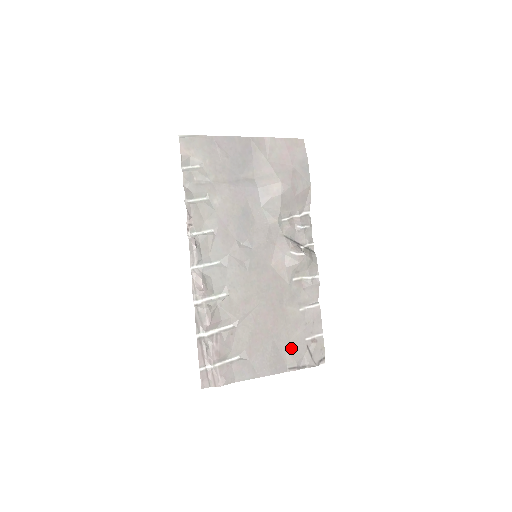
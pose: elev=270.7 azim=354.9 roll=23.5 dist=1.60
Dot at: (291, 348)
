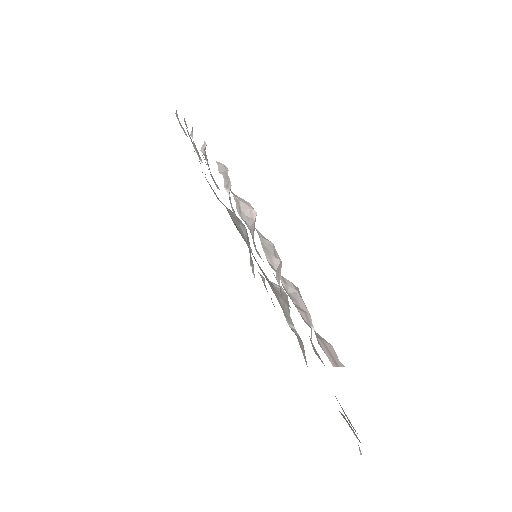
Dot at: occluded
